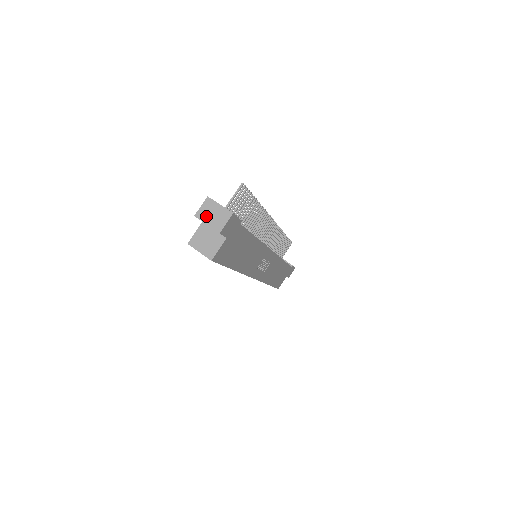
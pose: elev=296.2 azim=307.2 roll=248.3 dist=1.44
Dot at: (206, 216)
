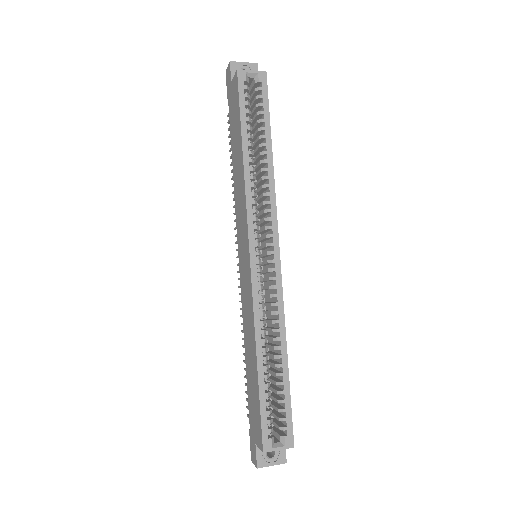
Dot at: (238, 65)
